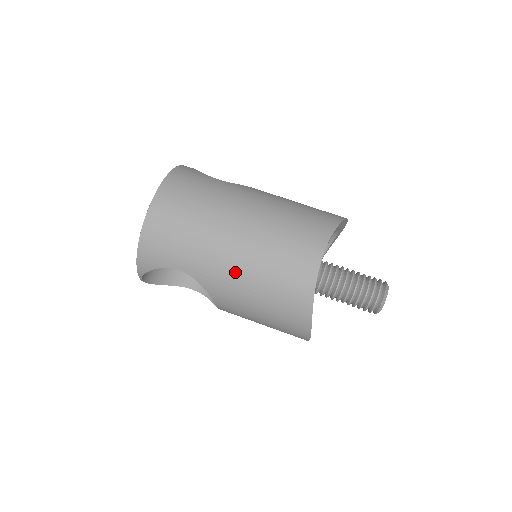
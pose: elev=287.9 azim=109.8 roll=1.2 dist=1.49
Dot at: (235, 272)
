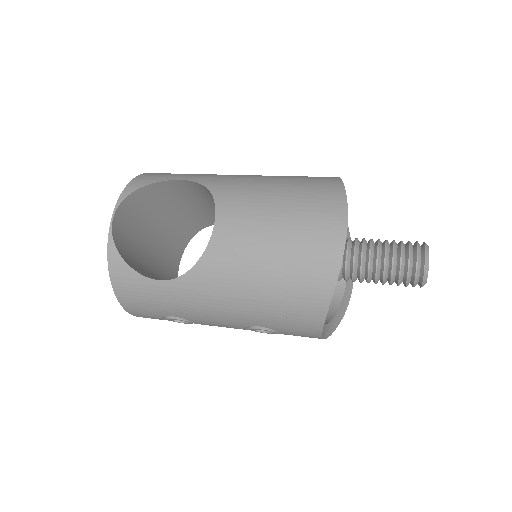
Dot at: (248, 176)
